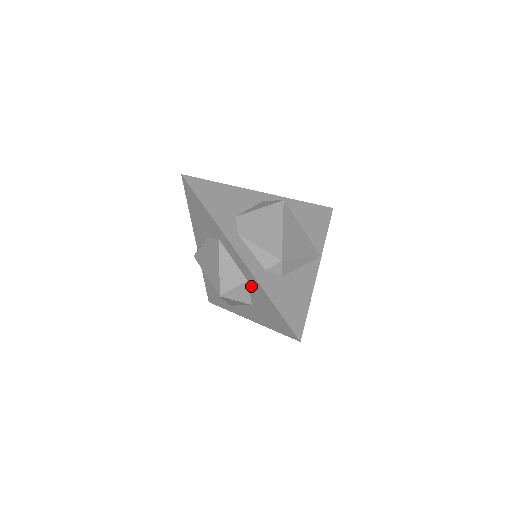
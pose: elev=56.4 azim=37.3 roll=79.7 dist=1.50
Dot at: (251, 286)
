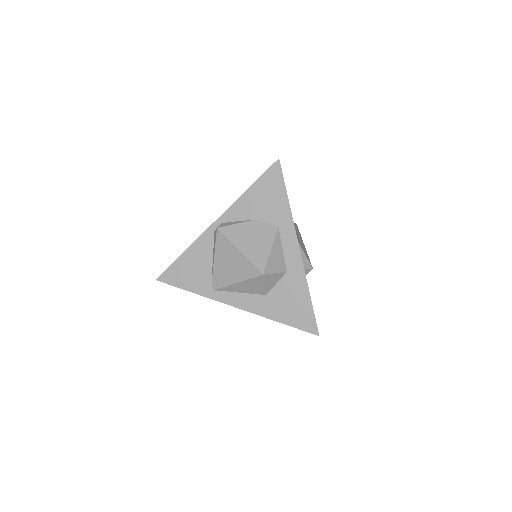
Dot at: (288, 278)
